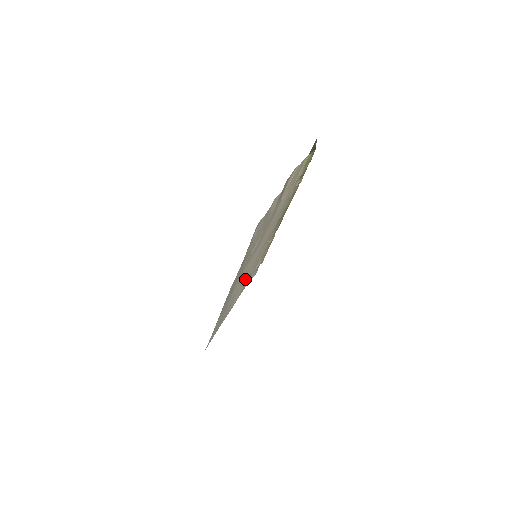
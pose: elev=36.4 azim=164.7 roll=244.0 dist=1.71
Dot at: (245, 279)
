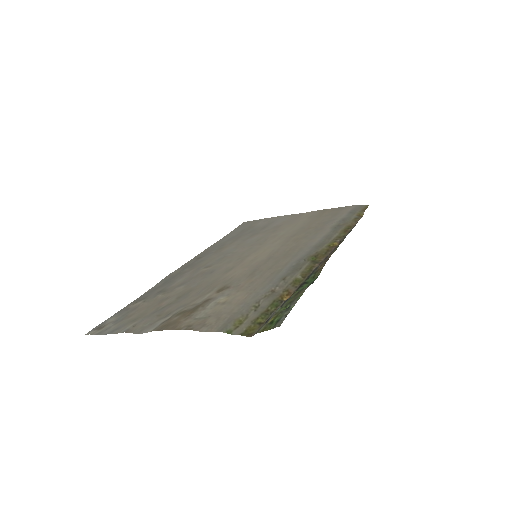
Dot at: (280, 235)
